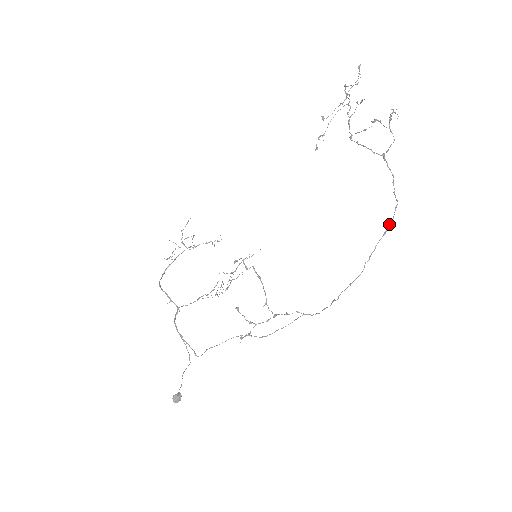
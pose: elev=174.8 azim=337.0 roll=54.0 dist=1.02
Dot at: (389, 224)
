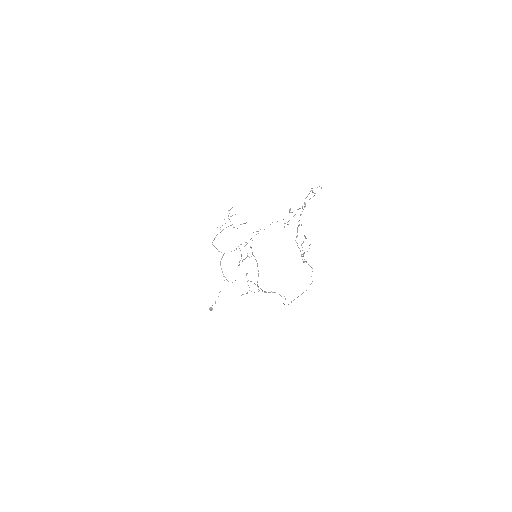
Dot at: occluded
